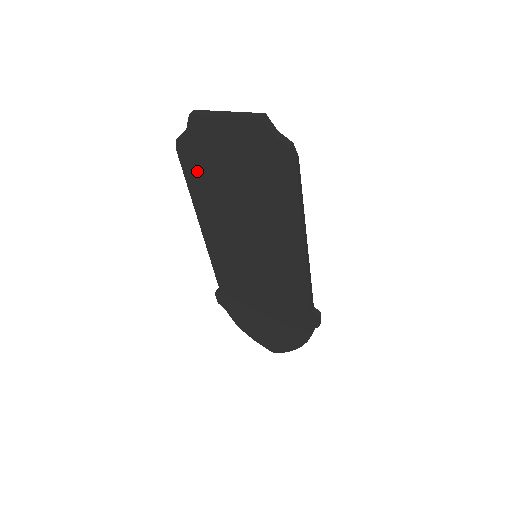
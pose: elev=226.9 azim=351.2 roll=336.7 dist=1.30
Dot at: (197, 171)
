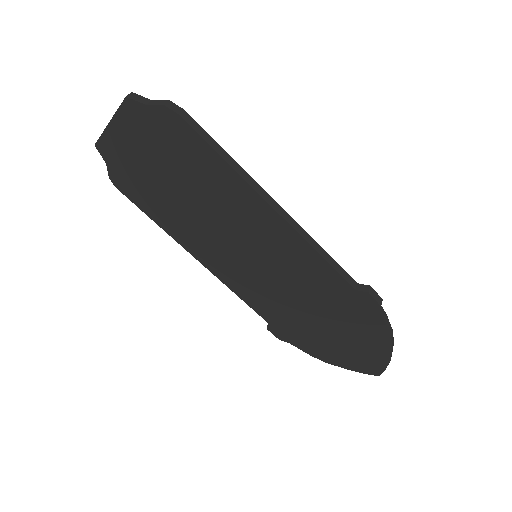
Dot at: (143, 197)
